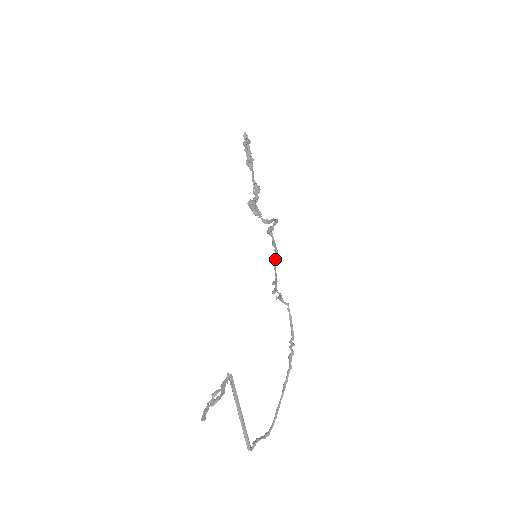
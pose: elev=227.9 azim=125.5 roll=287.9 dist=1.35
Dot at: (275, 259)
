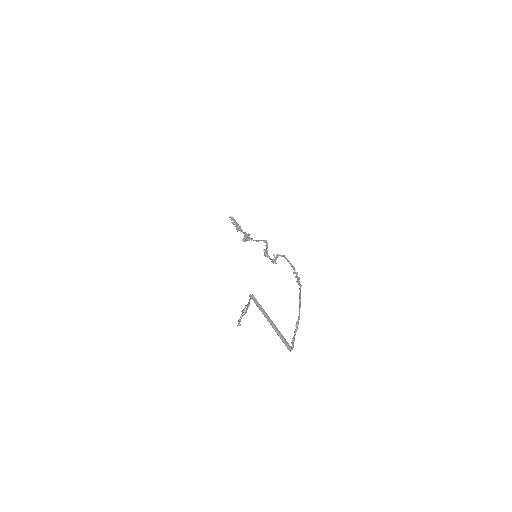
Dot at: occluded
